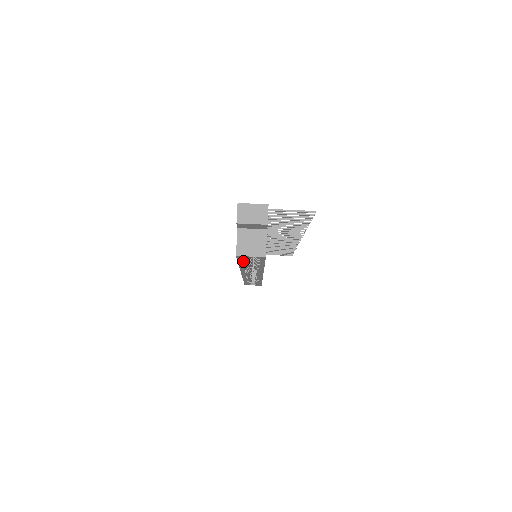
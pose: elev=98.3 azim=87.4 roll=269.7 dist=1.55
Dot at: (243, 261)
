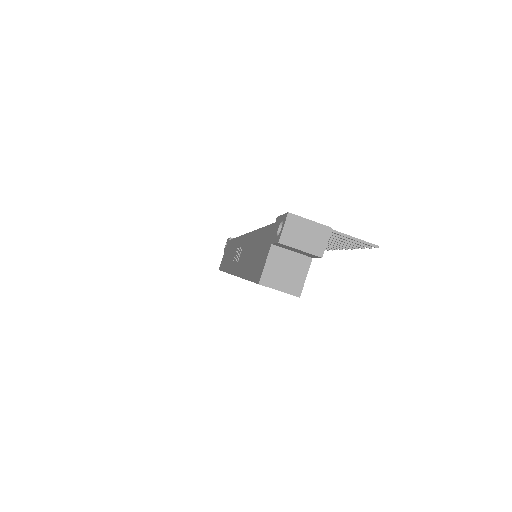
Dot at: occluded
